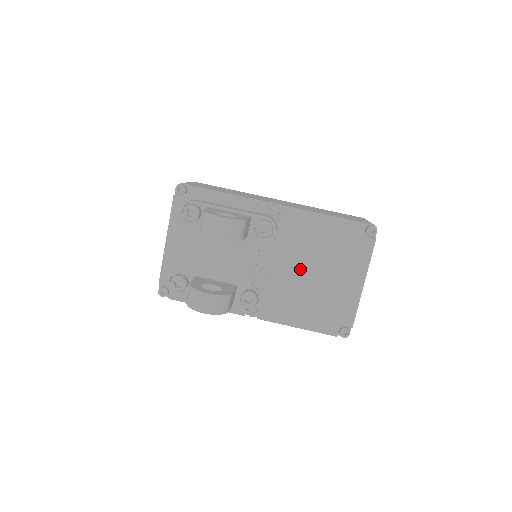
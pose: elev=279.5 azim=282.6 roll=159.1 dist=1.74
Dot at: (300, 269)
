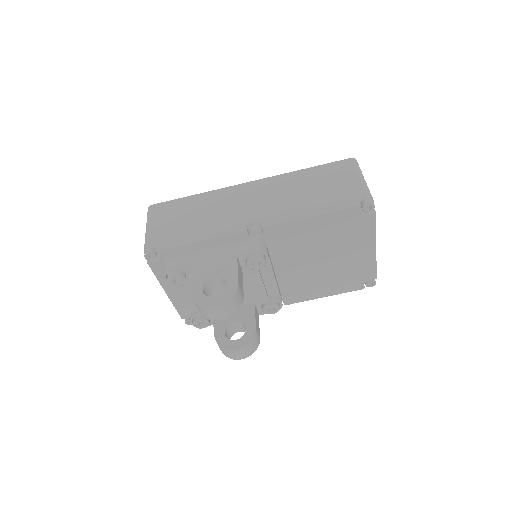
Dot at: (307, 263)
